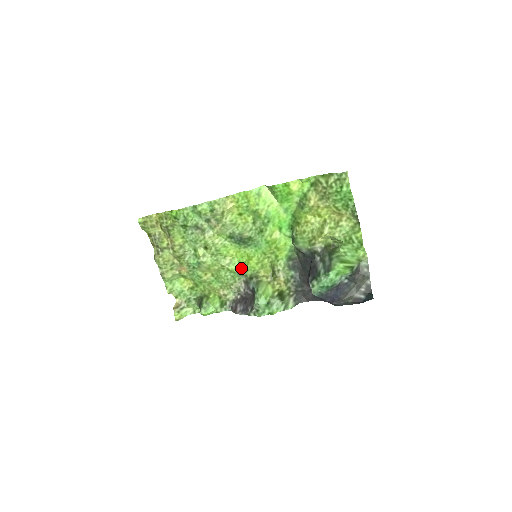
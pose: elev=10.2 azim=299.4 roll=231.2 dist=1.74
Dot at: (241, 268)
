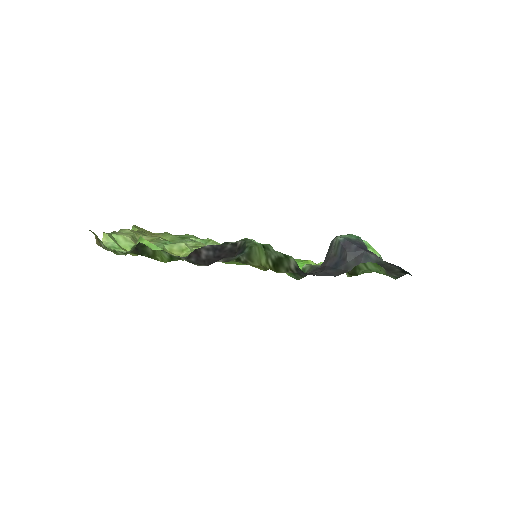
Dot at: occluded
